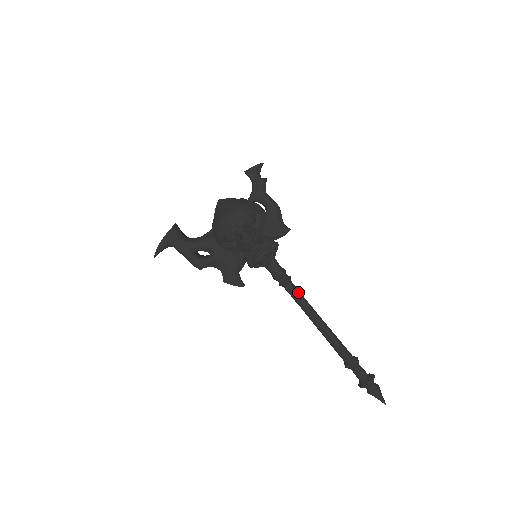
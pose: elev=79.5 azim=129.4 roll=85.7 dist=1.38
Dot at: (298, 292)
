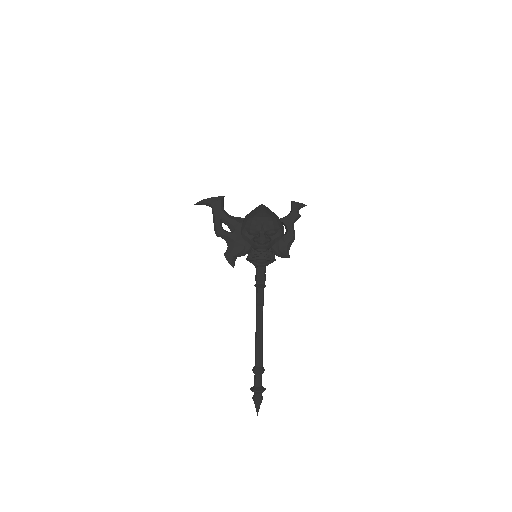
Dot at: (263, 299)
